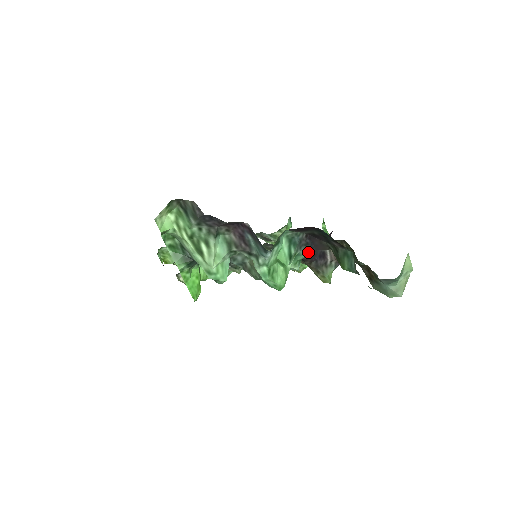
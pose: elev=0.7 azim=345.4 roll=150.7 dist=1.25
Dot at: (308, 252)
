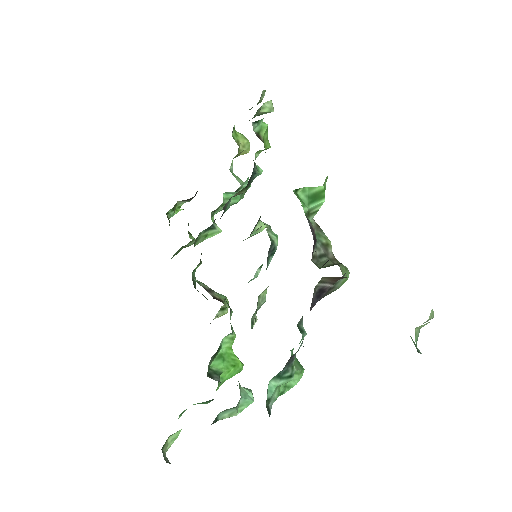
Dot at: occluded
